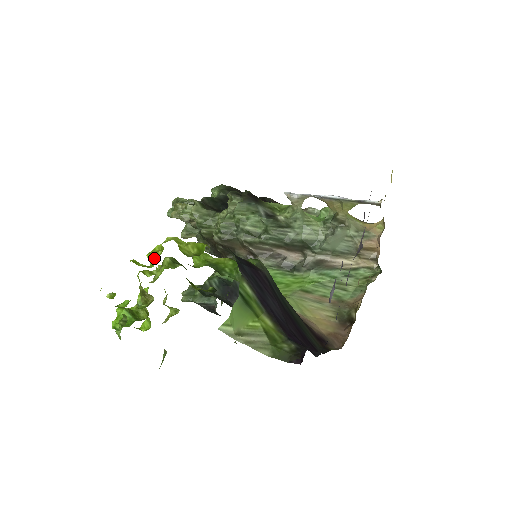
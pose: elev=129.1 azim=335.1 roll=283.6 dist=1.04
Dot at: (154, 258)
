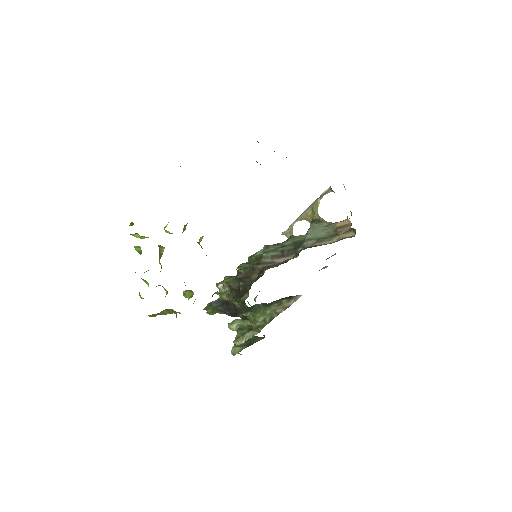
Dot at: occluded
